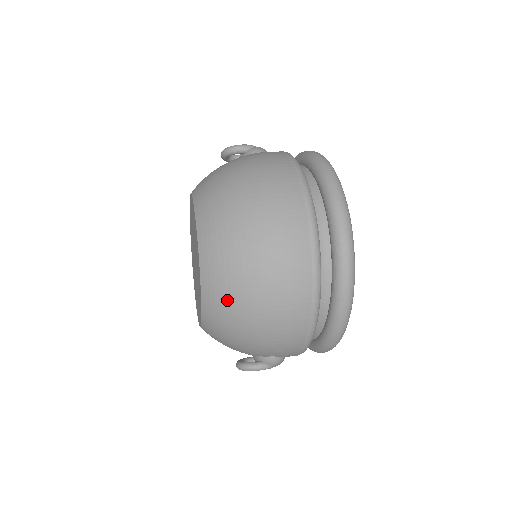
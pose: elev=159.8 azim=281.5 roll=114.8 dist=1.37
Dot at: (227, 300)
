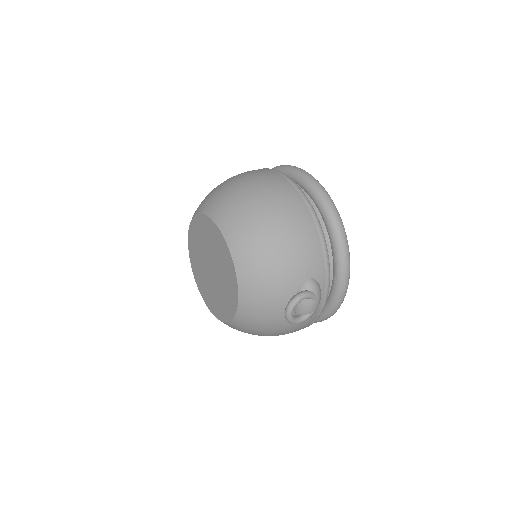
Dot at: (246, 225)
